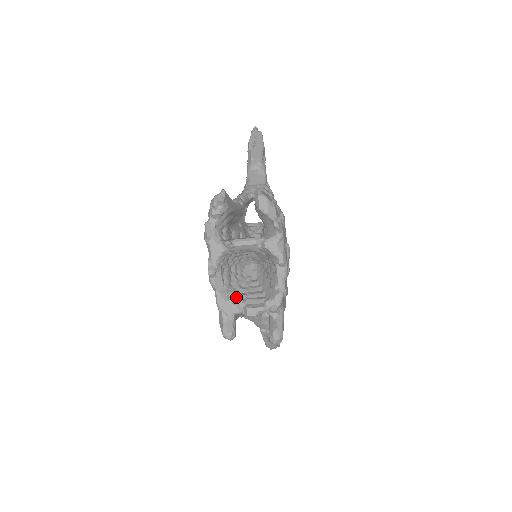
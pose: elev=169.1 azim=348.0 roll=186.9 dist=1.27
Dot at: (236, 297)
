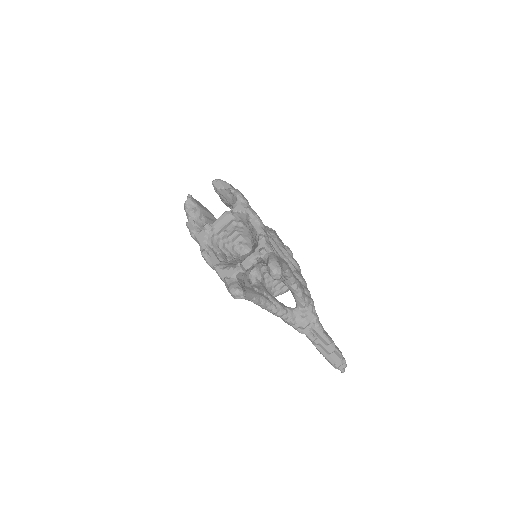
Dot at: (233, 265)
